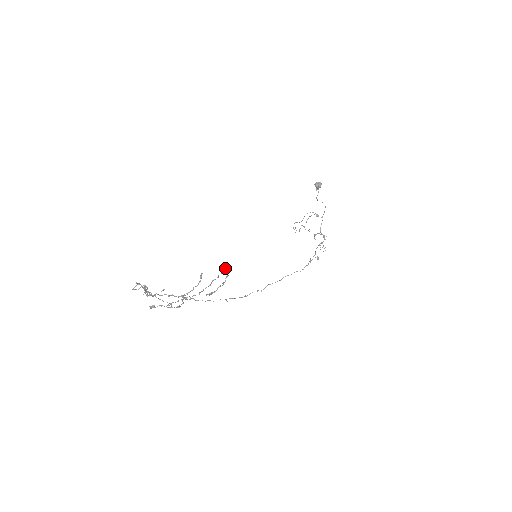
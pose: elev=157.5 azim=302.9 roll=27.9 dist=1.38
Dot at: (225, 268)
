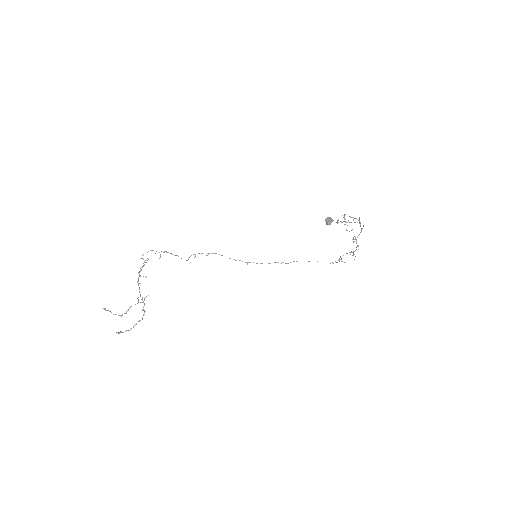
Dot at: occluded
